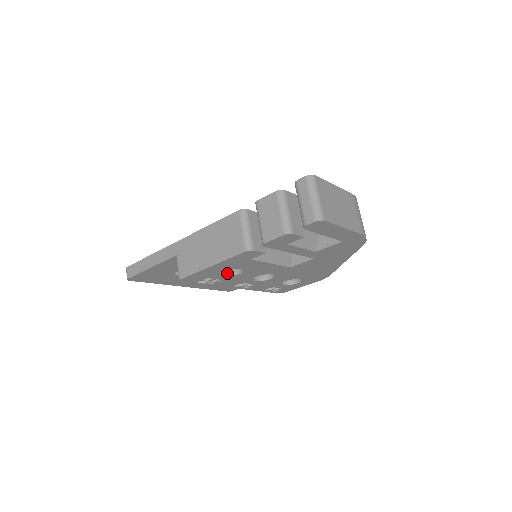
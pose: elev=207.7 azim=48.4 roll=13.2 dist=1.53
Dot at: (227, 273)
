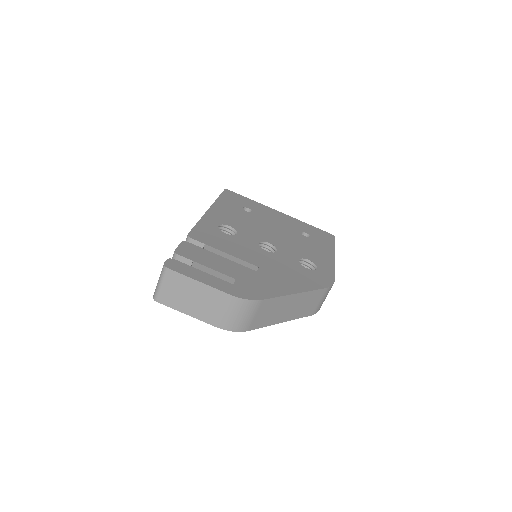
Dot at: occluded
